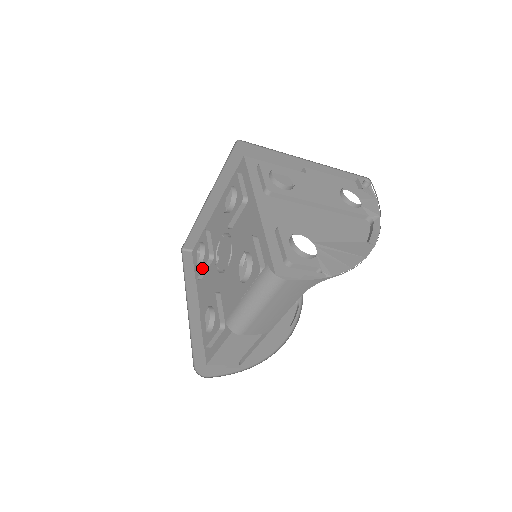
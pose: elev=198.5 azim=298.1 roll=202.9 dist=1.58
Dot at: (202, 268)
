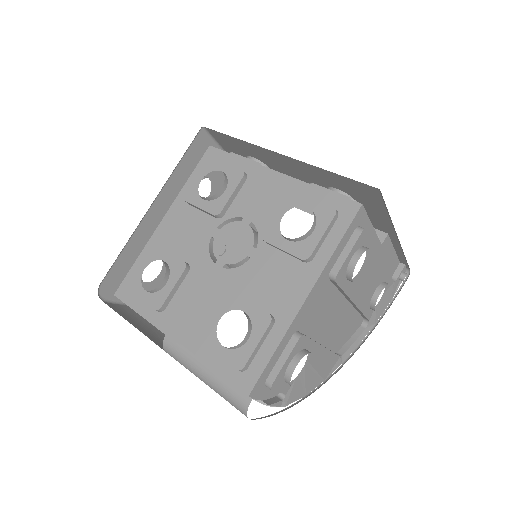
Dot at: (200, 206)
